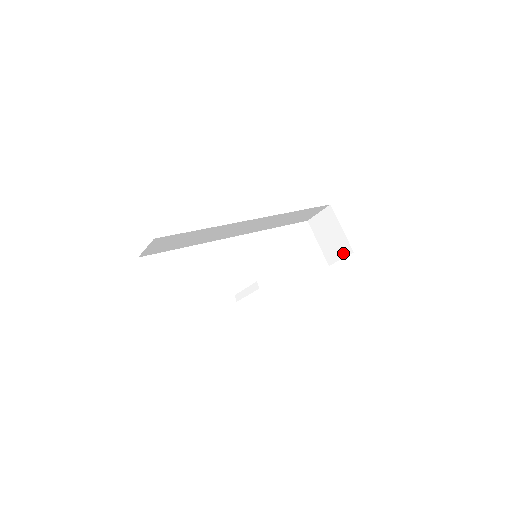
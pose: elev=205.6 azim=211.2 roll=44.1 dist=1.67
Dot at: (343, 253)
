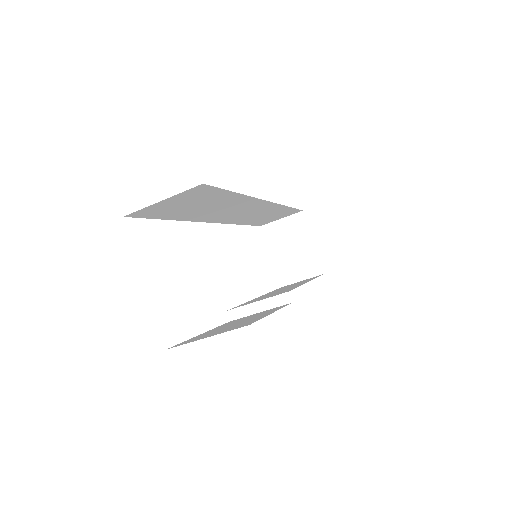
Dot at: (308, 273)
